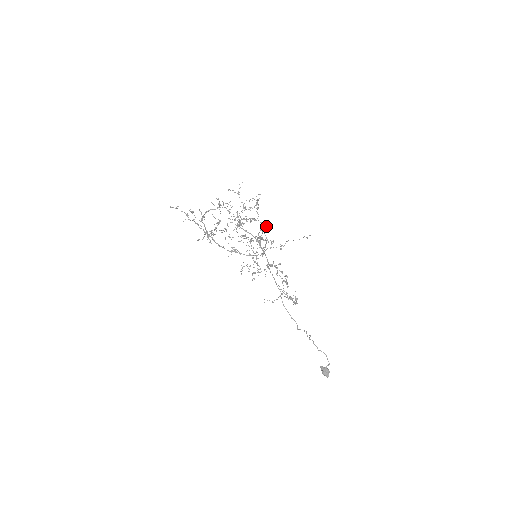
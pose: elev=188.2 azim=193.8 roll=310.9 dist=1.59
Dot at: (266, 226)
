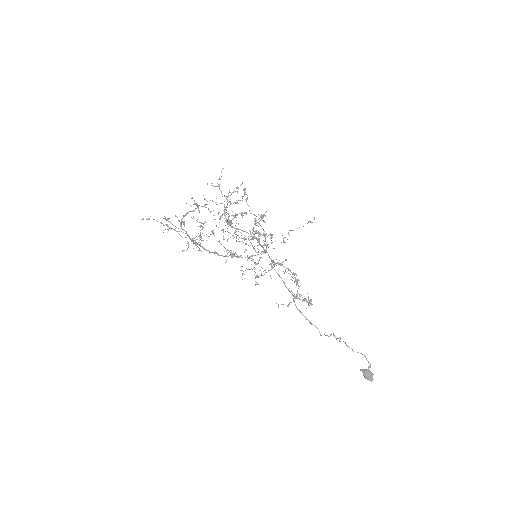
Dot at: (262, 218)
